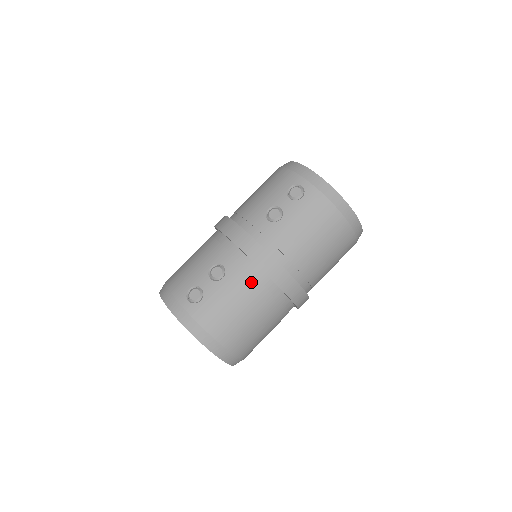
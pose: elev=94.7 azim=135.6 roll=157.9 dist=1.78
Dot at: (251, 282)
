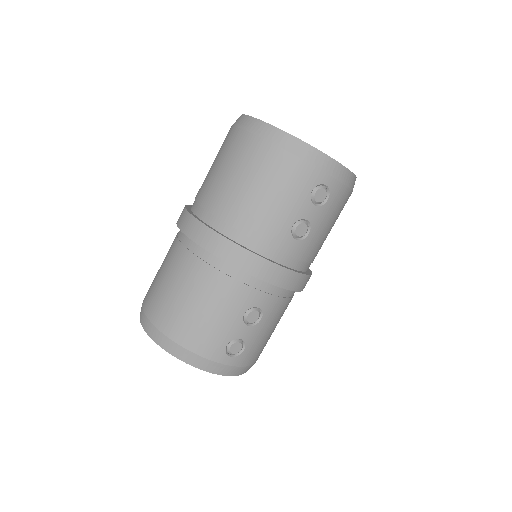
Dot at: (285, 304)
